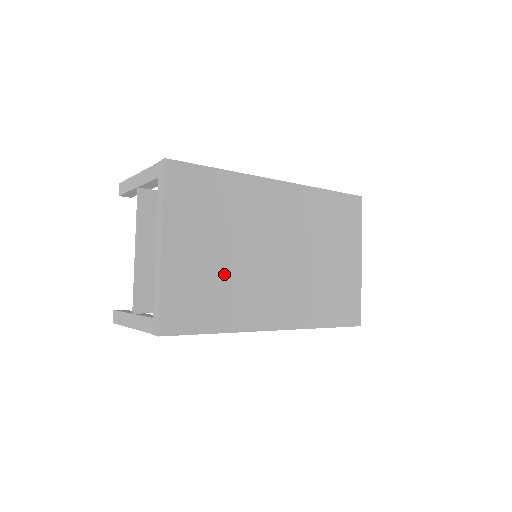
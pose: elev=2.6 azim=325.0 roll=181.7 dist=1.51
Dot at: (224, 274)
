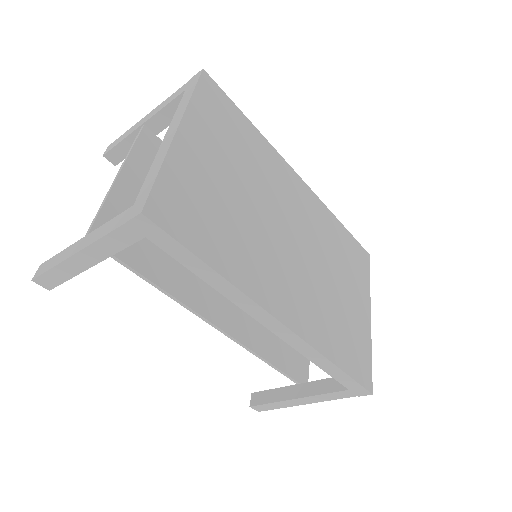
Dot at: (236, 212)
